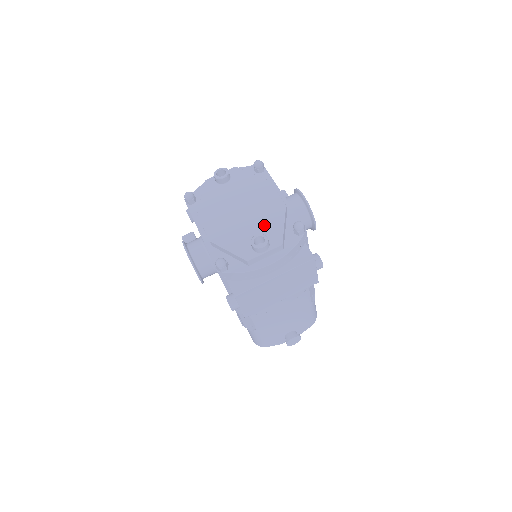
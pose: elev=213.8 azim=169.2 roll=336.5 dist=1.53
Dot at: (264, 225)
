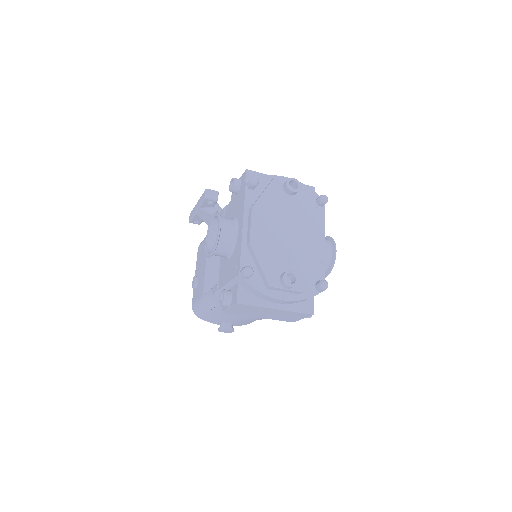
Dot at: (299, 263)
